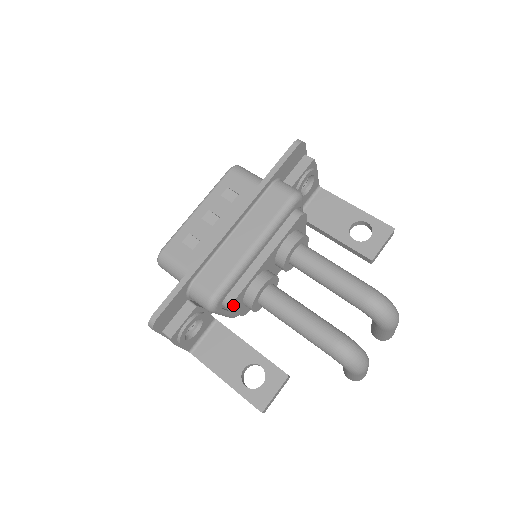
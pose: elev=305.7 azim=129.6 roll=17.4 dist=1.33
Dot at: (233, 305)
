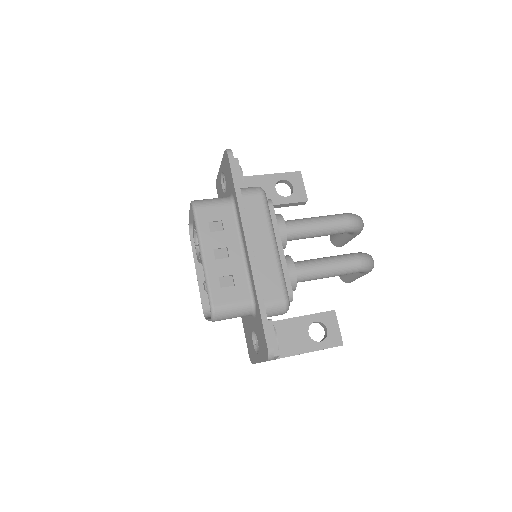
Dot at: (292, 296)
